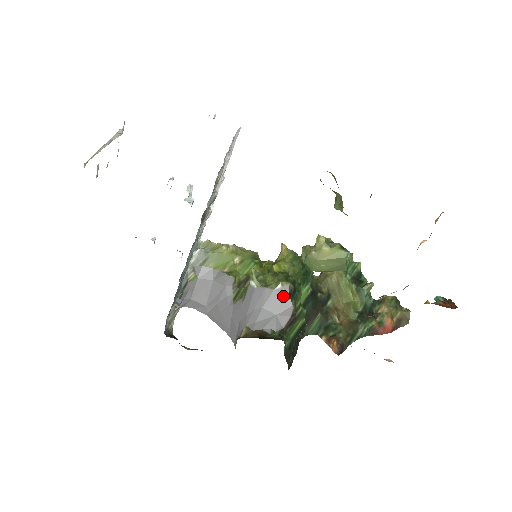
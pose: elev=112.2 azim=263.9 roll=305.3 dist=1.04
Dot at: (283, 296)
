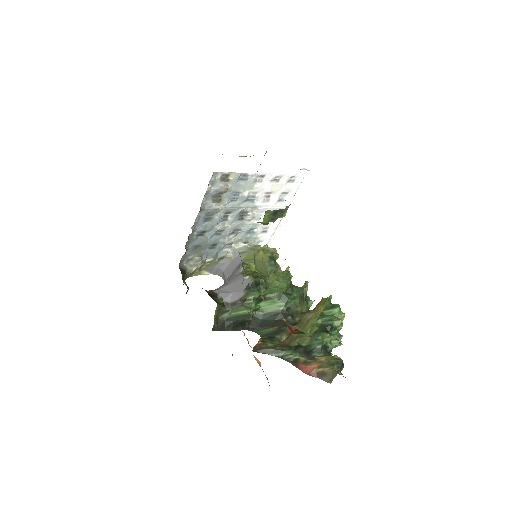
Dot at: (244, 284)
